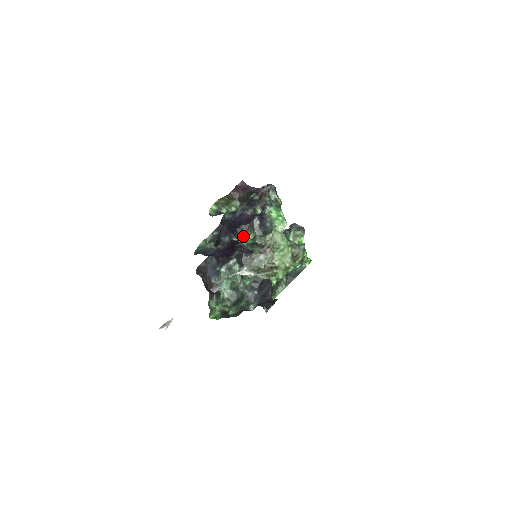
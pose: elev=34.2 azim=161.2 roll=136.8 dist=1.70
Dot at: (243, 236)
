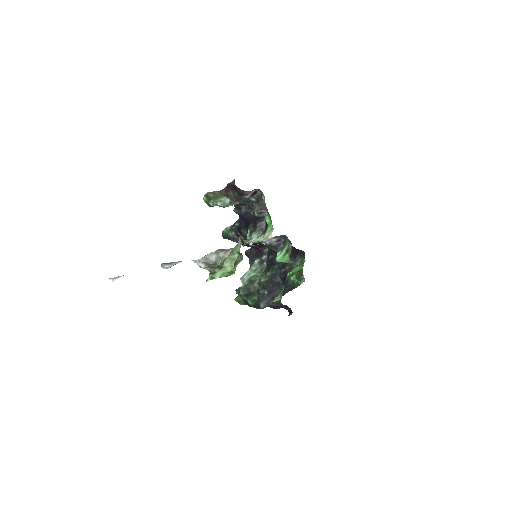
Dot at: (250, 234)
